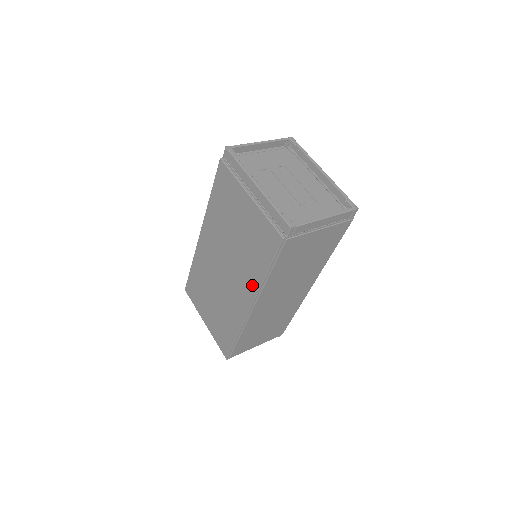
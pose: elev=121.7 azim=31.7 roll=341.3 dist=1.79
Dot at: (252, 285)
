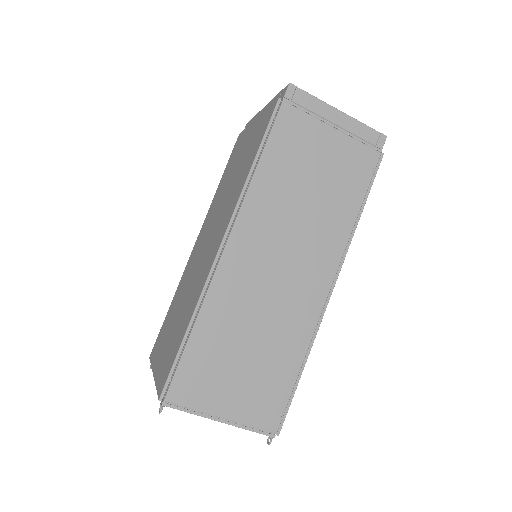
Dot at: (233, 205)
